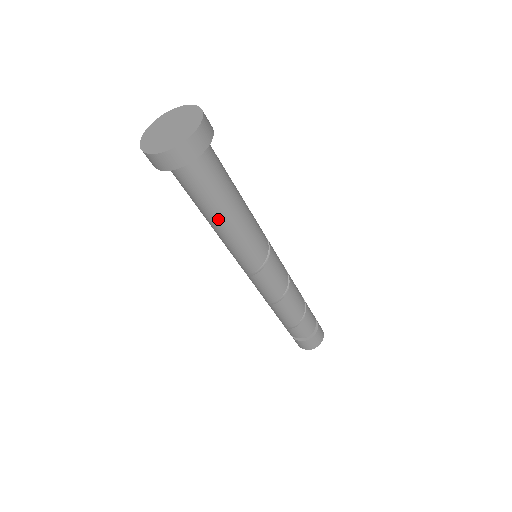
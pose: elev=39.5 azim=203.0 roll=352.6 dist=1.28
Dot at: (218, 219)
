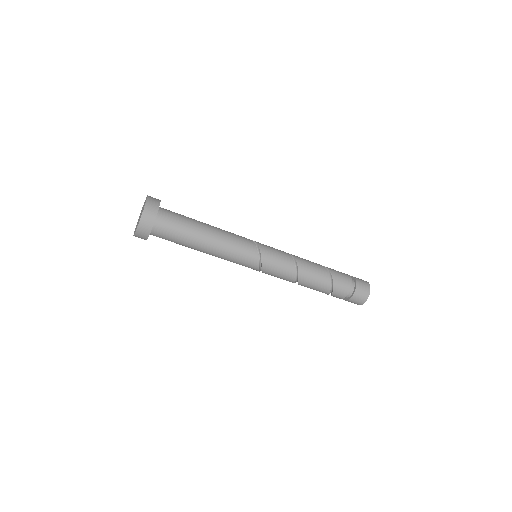
Dot at: (203, 243)
